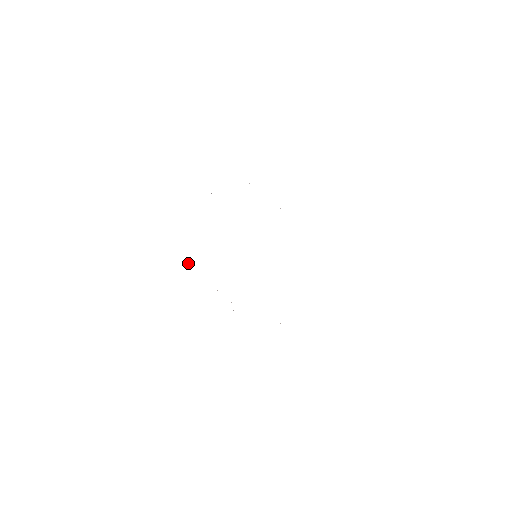
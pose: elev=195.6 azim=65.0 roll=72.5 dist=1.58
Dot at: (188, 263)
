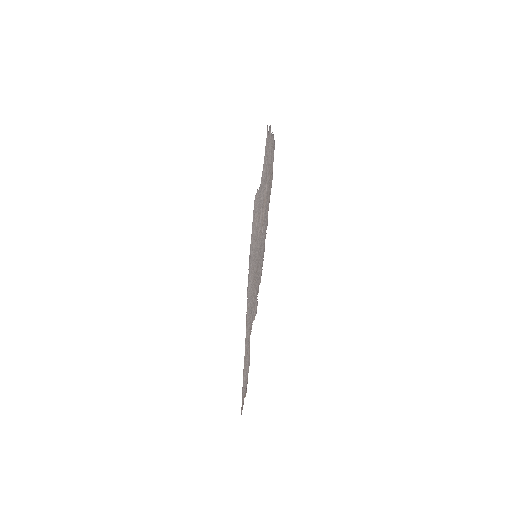
Dot at: (268, 210)
